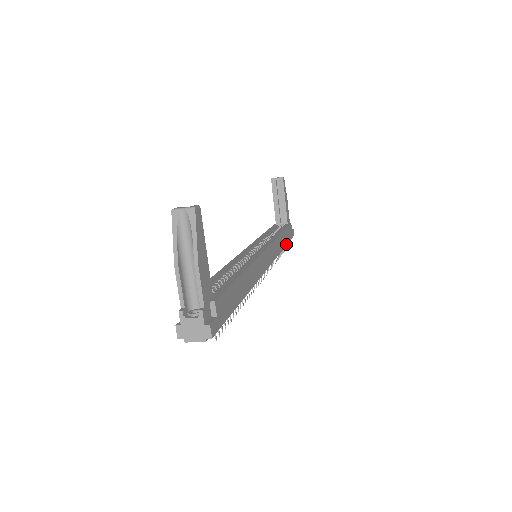
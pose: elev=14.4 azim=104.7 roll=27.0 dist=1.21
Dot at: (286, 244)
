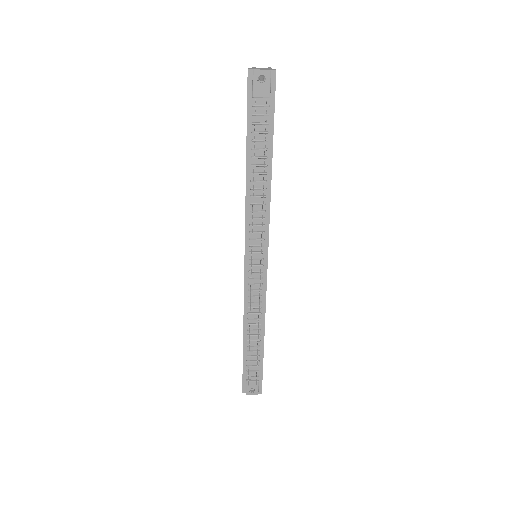
Dot at: (263, 349)
